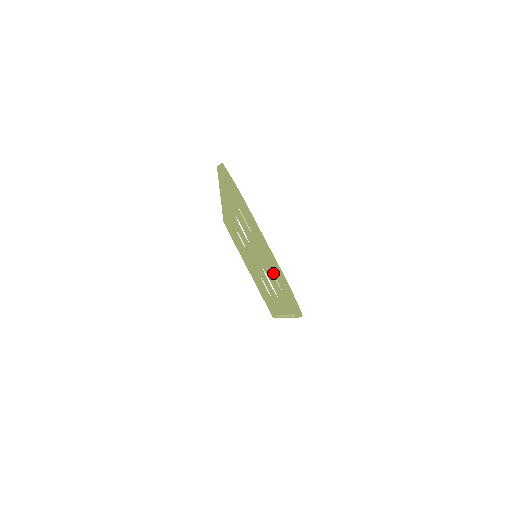
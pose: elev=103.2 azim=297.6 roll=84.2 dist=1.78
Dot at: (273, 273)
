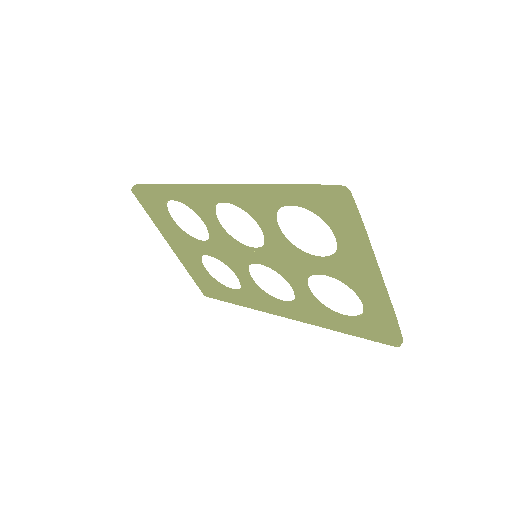
Dot at: (387, 312)
